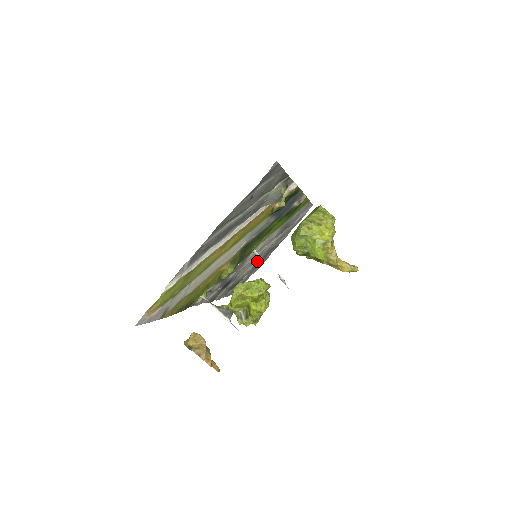
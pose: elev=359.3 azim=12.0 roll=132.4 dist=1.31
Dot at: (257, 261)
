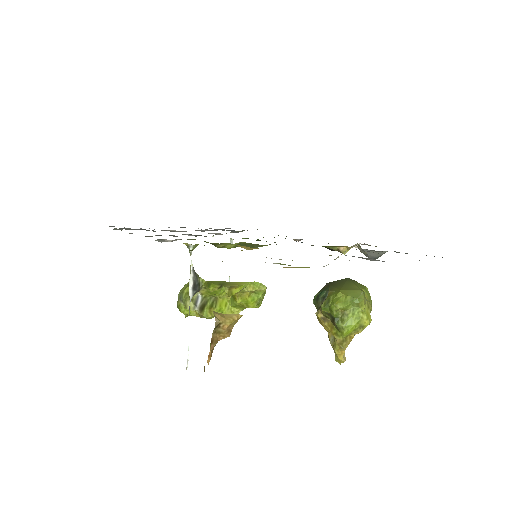
Dot at: occluded
